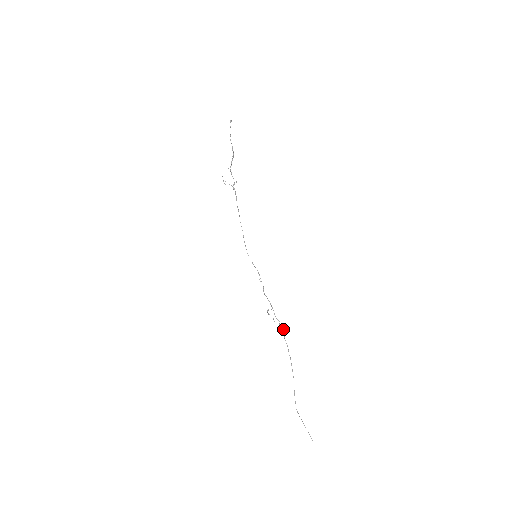
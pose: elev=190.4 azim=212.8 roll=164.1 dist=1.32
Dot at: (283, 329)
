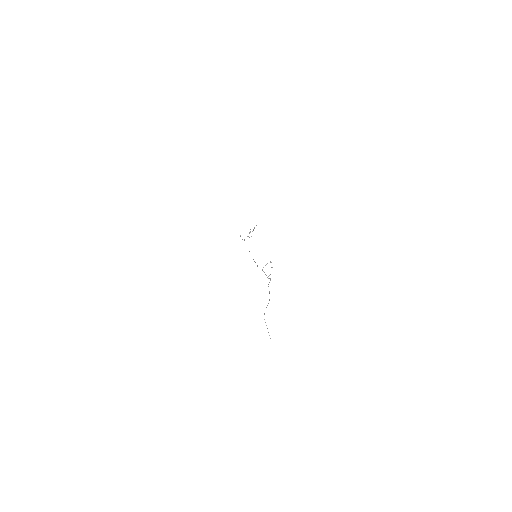
Dot at: occluded
